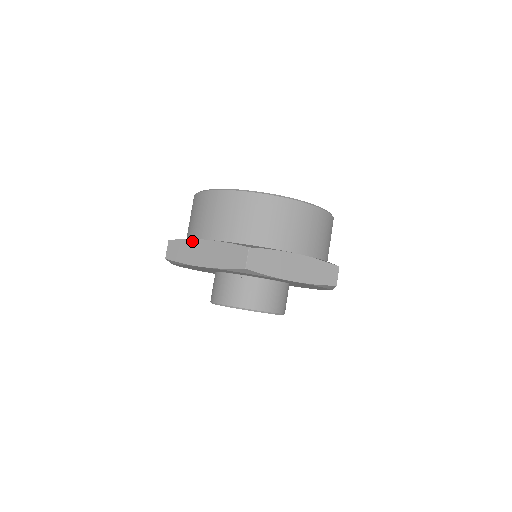
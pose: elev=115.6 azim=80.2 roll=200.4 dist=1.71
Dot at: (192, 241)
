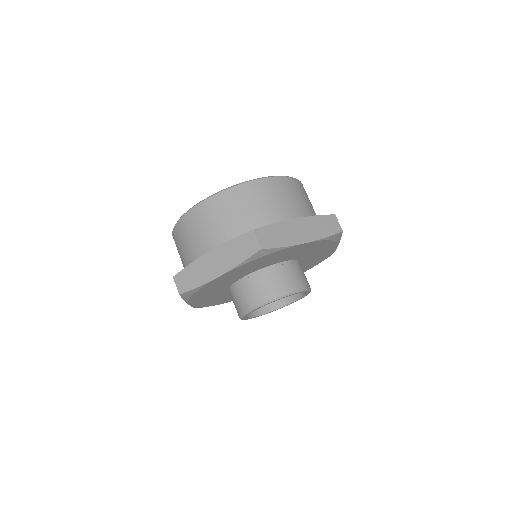
Dot at: (196, 262)
